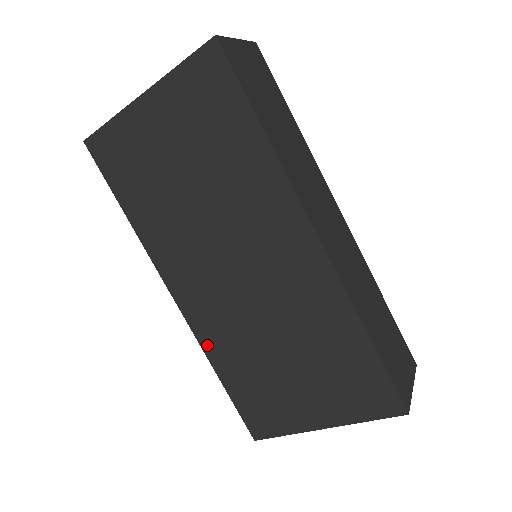
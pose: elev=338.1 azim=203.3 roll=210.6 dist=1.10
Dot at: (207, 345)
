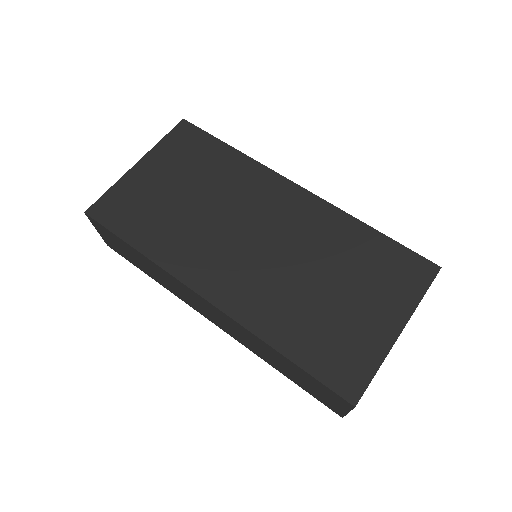
Dot at: (255, 325)
